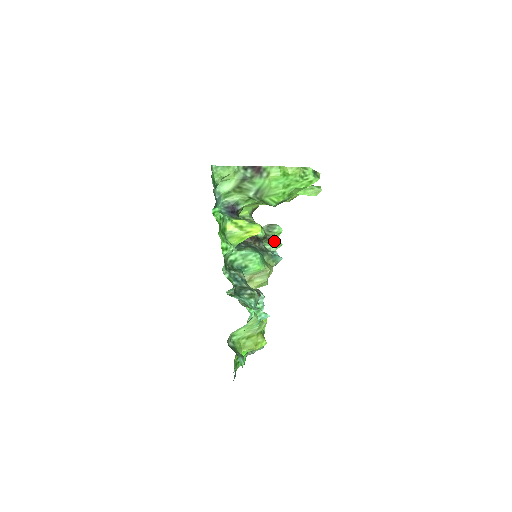
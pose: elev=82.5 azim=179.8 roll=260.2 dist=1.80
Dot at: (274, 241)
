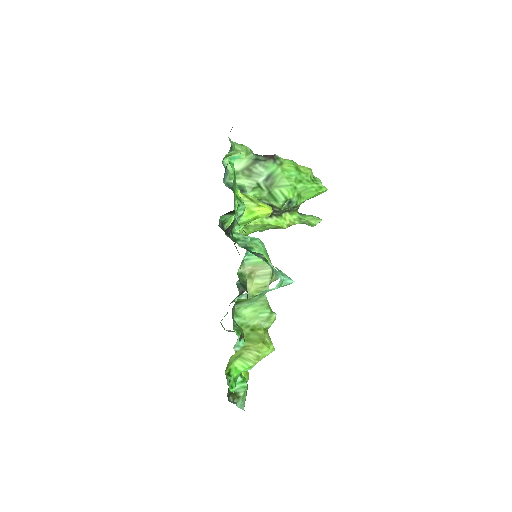
Dot at: occluded
